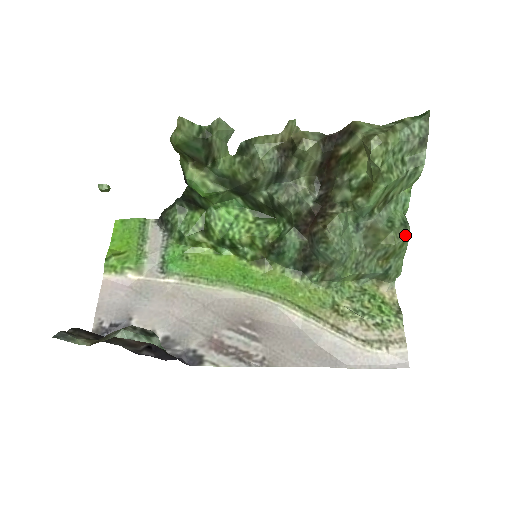
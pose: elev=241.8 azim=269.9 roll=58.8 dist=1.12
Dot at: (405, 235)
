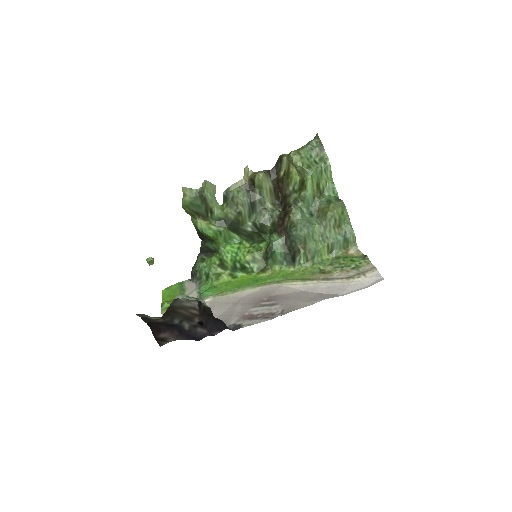
Dot at: (341, 204)
